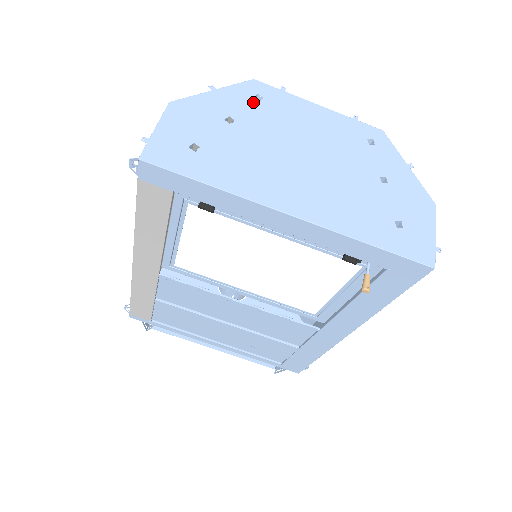
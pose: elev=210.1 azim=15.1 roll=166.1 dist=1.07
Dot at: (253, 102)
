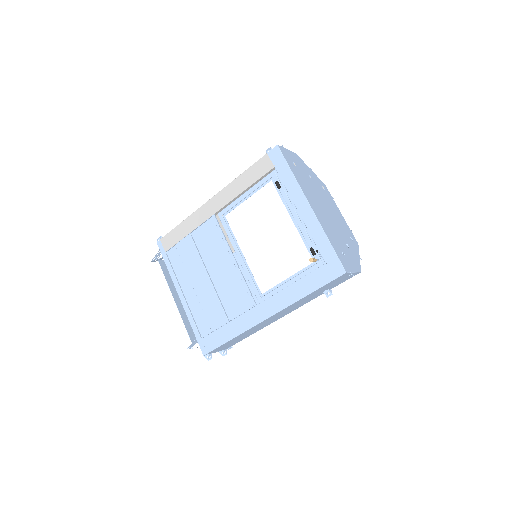
Dot at: (321, 185)
